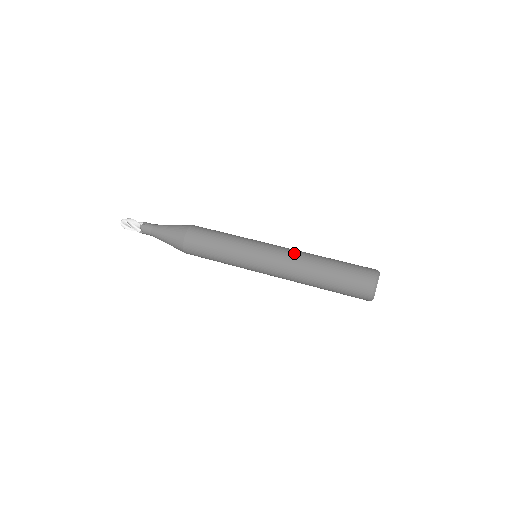
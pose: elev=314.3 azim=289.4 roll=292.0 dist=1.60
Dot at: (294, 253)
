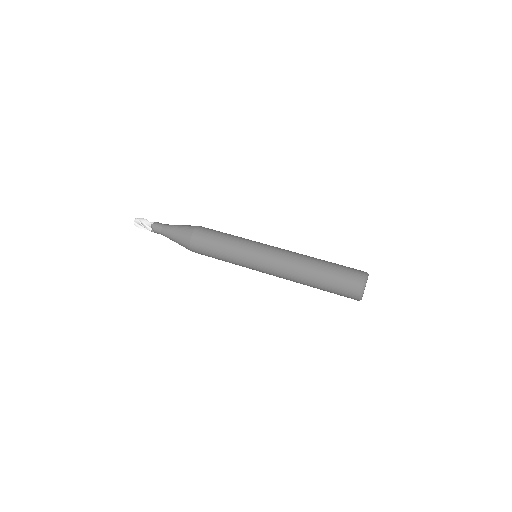
Dot at: (291, 254)
